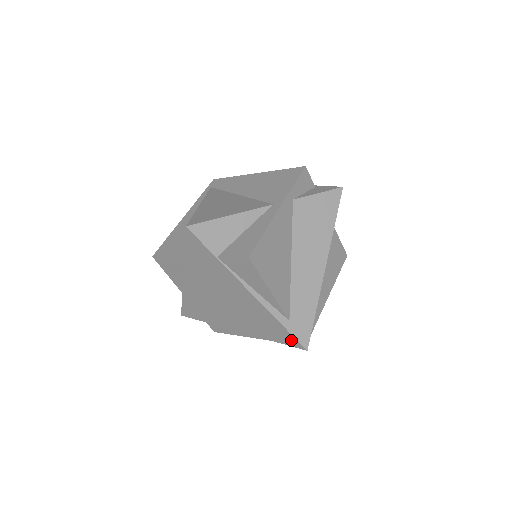
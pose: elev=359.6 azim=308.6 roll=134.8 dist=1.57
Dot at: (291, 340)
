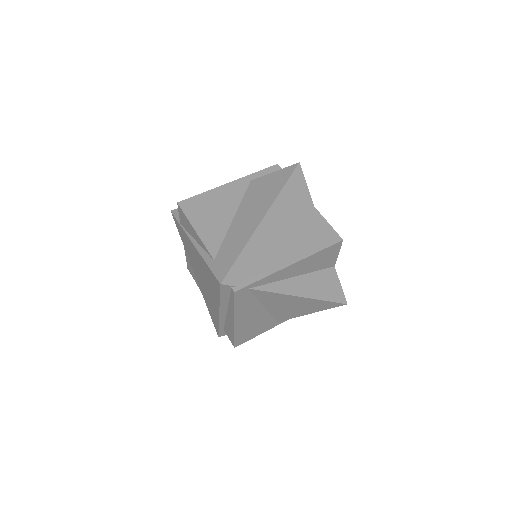
Dot at: (215, 281)
